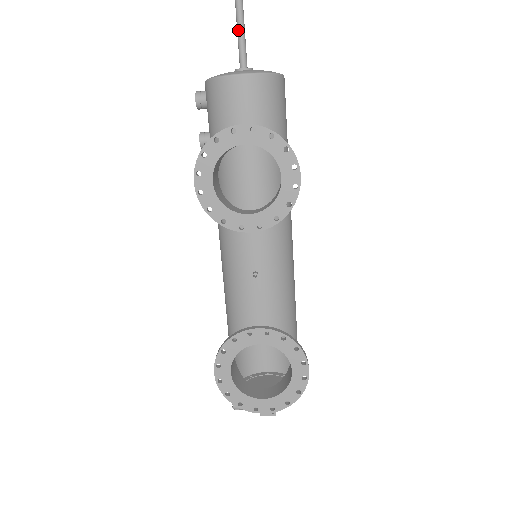
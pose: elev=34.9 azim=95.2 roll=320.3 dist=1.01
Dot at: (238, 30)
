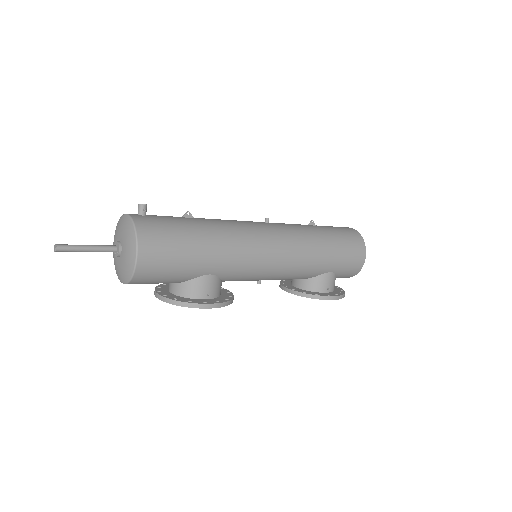
Dot at: (83, 251)
